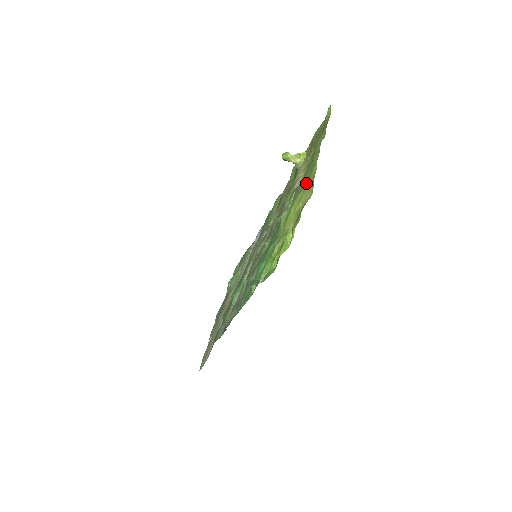
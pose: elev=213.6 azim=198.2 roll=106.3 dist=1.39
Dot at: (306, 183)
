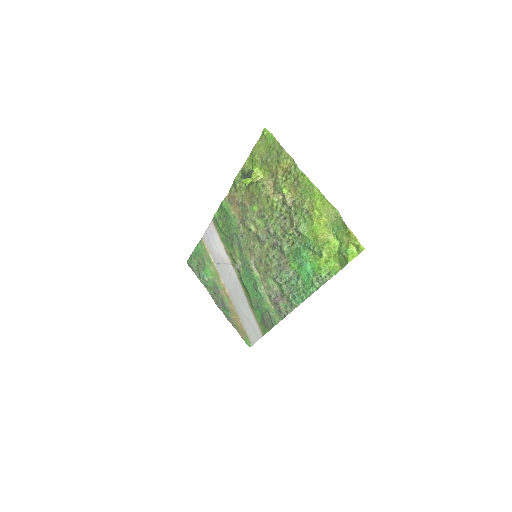
Dot at: (315, 203)
